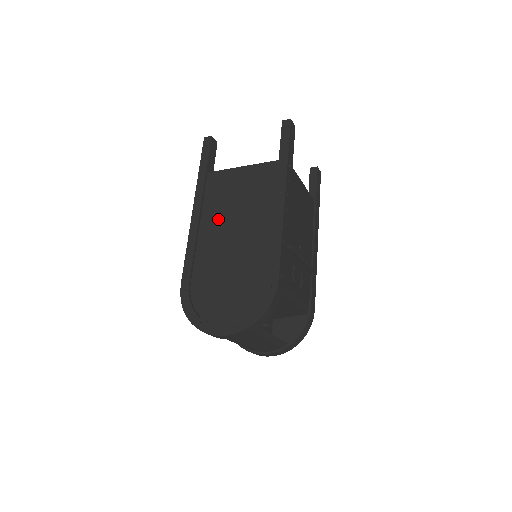
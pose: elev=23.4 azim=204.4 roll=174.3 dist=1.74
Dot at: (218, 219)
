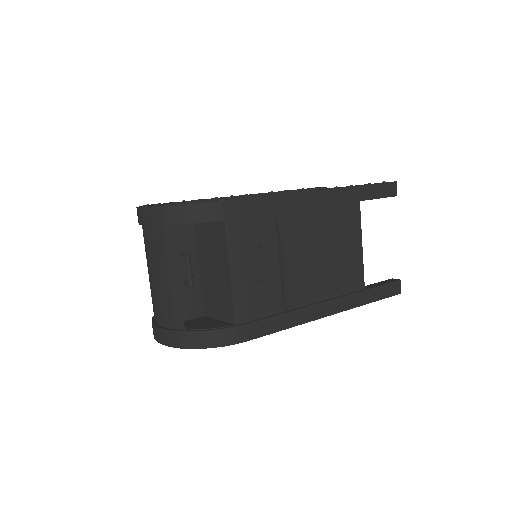
Dot at: occluded
